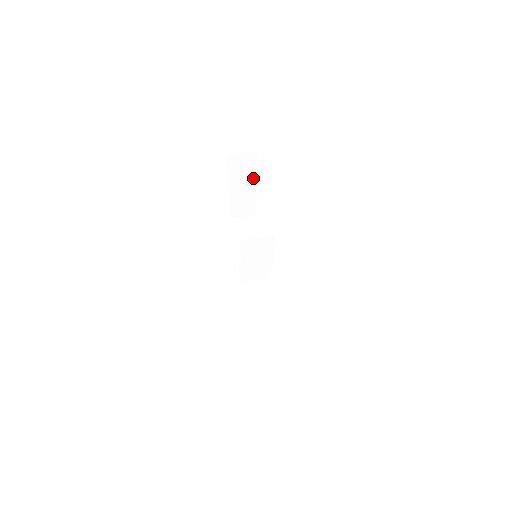
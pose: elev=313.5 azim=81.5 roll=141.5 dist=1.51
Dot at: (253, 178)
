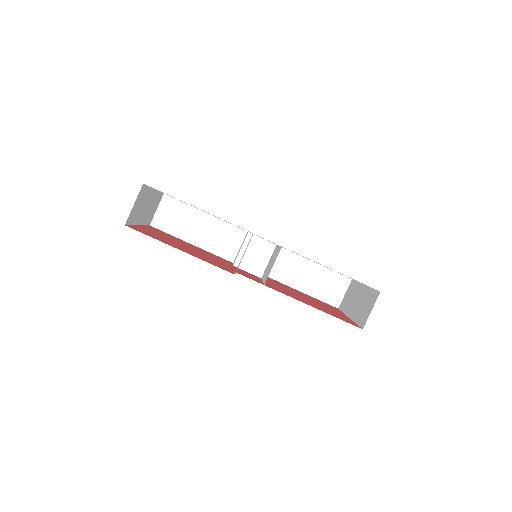
Dot at: (149, 193)
